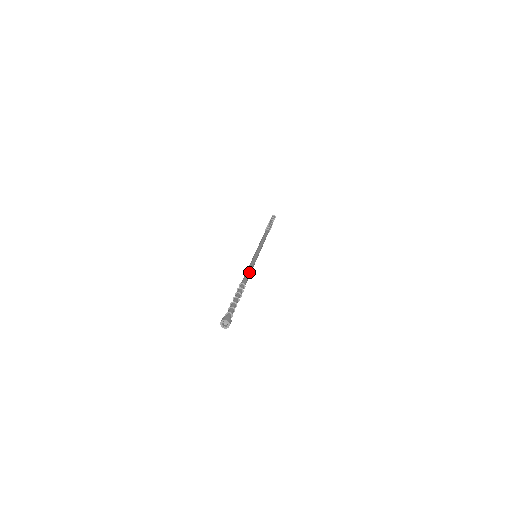
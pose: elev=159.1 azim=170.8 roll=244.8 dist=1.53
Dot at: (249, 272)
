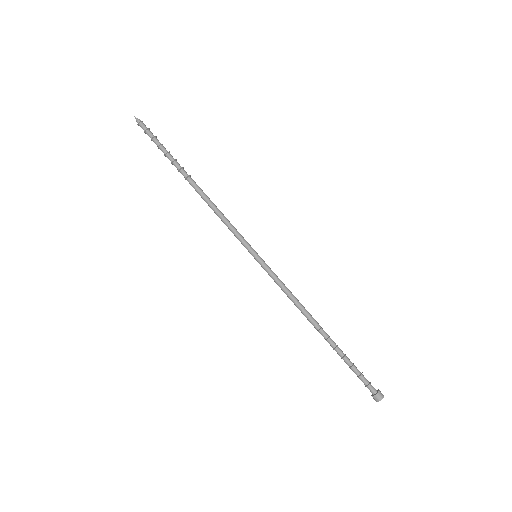
Dot at: (295, 302)
